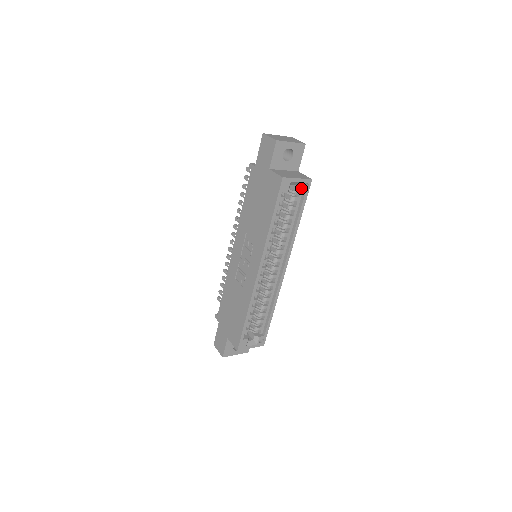
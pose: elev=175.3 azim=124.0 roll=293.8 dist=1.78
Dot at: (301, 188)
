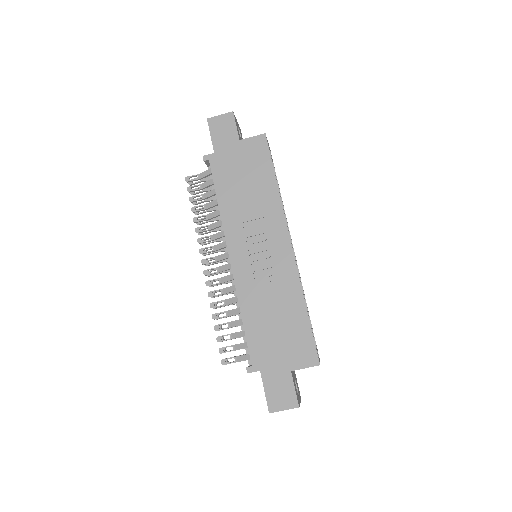
Dot at: occluded
